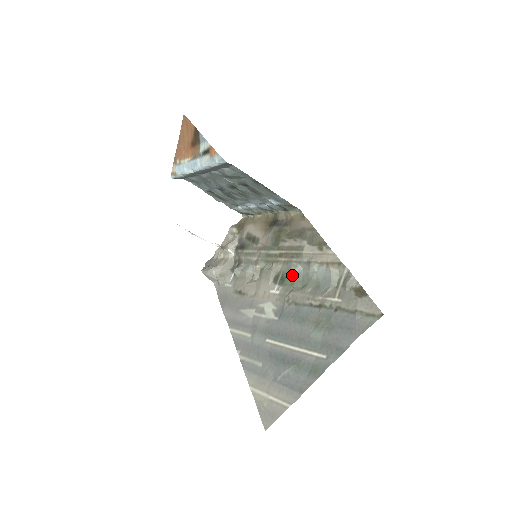
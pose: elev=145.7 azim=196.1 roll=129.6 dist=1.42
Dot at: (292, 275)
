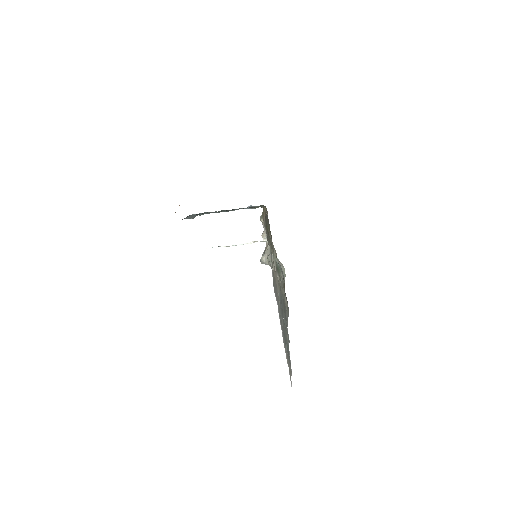
Dot at: (277, 265)
